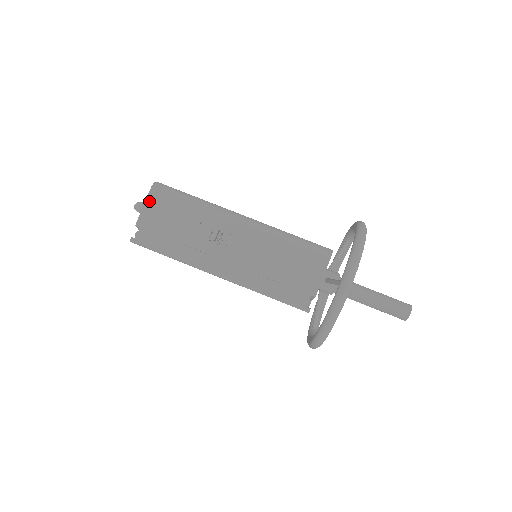
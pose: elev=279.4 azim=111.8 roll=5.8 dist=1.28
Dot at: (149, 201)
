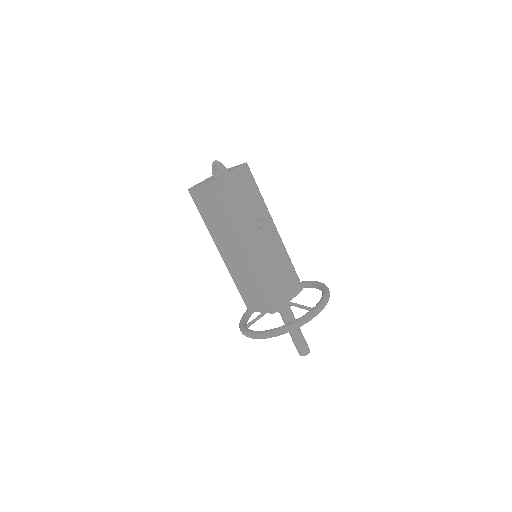
Dot at: (239, 170)
